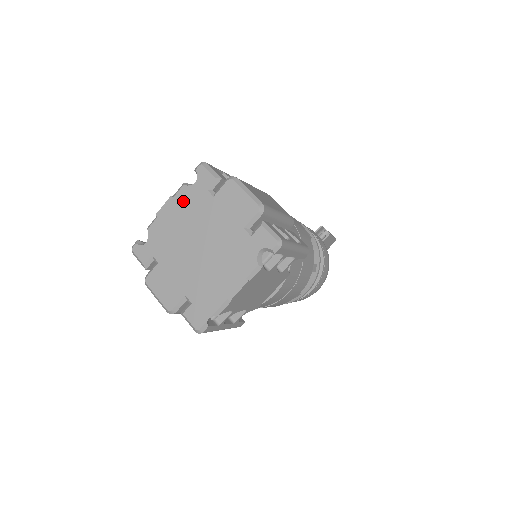
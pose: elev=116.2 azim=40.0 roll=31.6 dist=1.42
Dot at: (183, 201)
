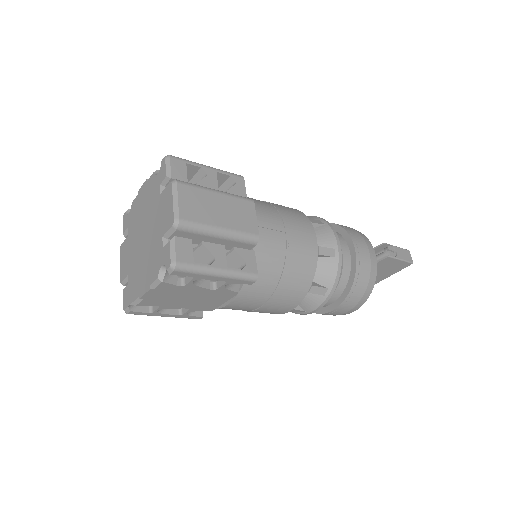
Dot at: (149, 188)
